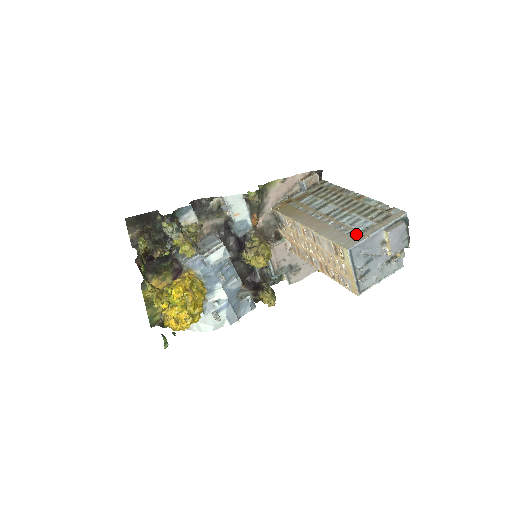
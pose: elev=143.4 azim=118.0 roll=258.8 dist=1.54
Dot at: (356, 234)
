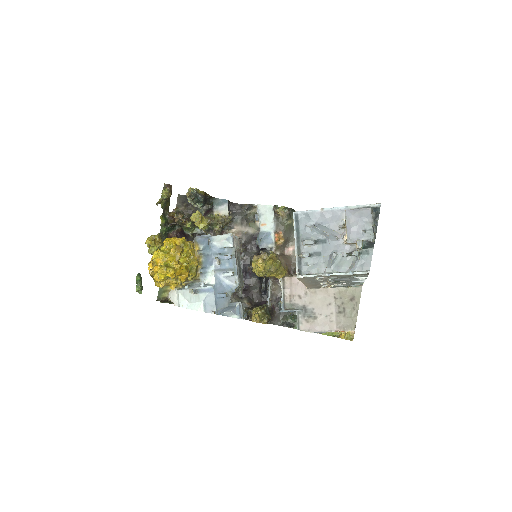
Dot at: occluded
